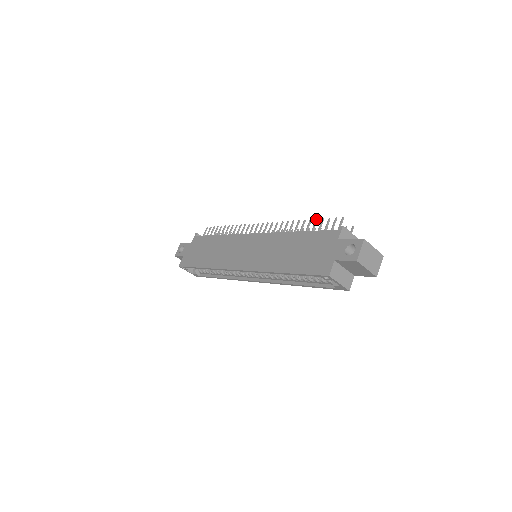
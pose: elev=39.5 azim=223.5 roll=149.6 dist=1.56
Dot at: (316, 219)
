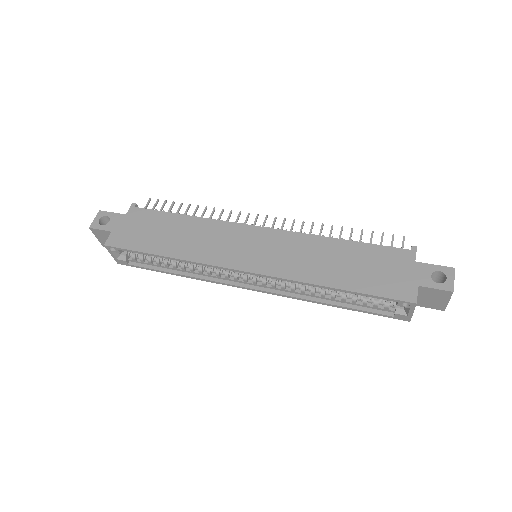
Dot at: occluded
